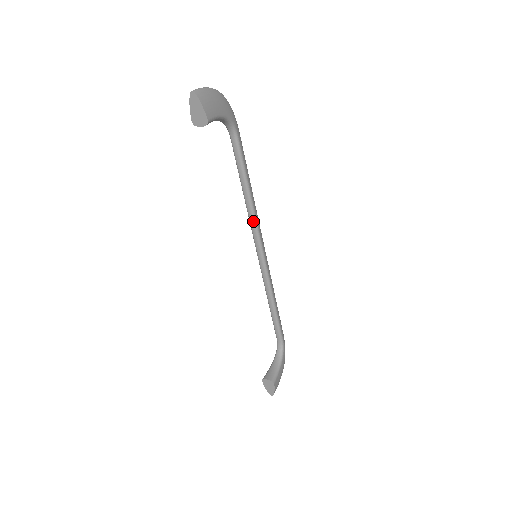
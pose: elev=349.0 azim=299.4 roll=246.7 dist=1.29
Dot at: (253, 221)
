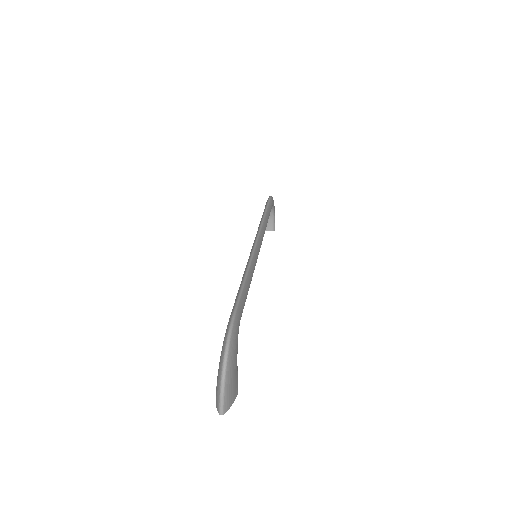
Dot at: occluded
